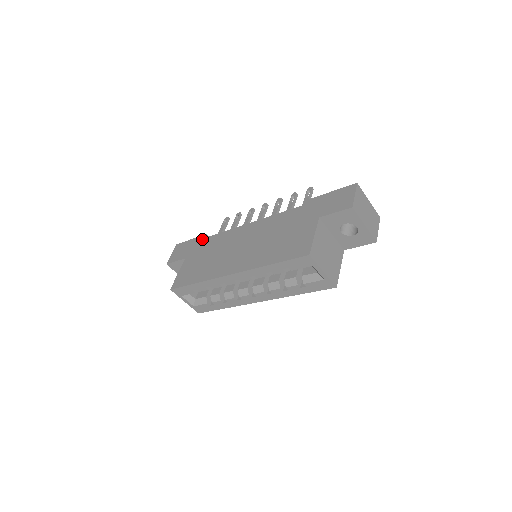
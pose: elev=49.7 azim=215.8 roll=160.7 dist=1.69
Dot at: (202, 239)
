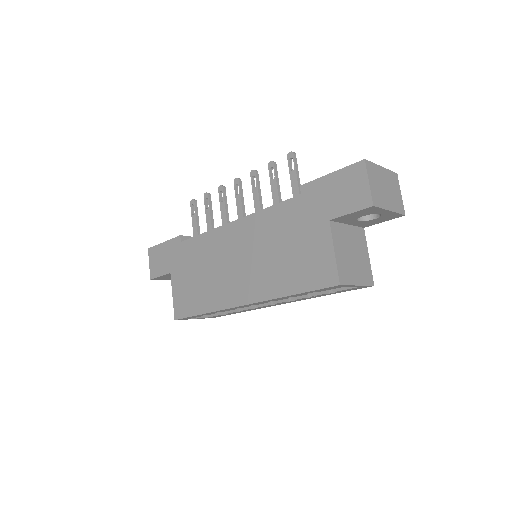
Dot at: (178, 244)
